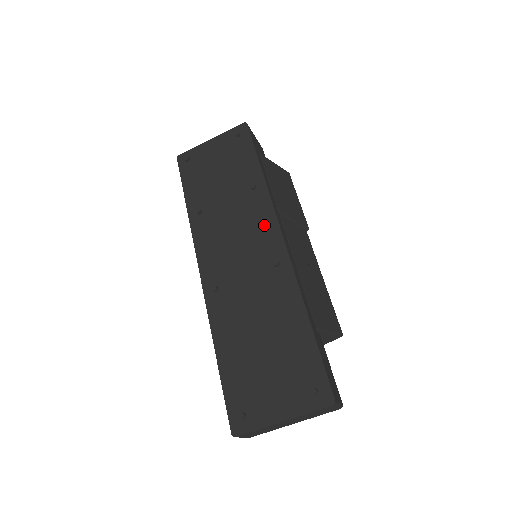
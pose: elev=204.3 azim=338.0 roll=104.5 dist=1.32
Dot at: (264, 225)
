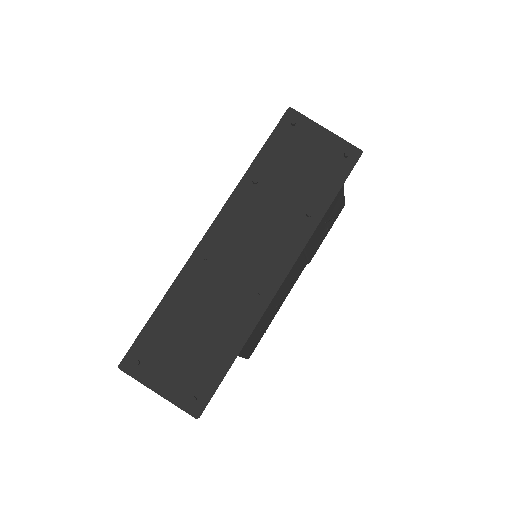
Dot at: (284, 253)
